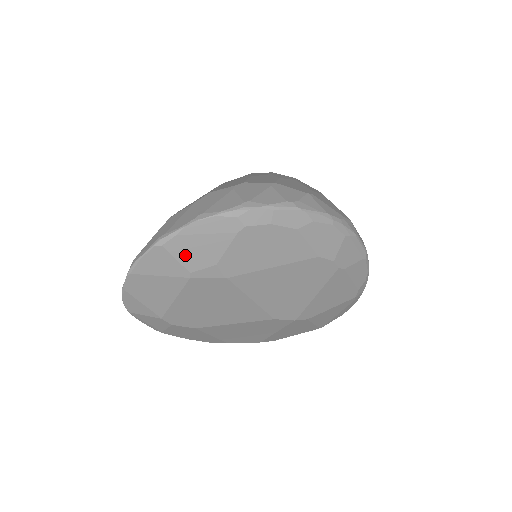
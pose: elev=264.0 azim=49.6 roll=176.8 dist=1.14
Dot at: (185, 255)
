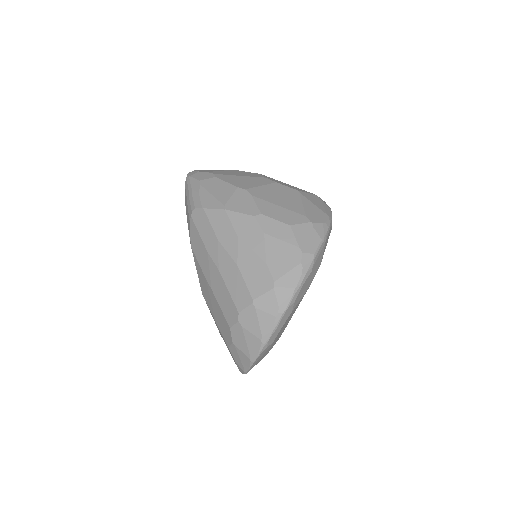
Dot at: occluded
